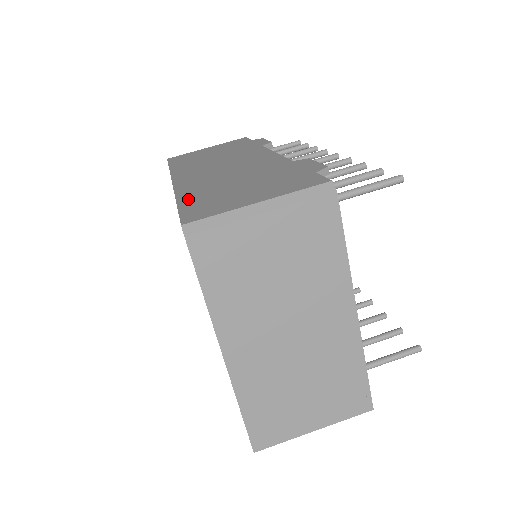
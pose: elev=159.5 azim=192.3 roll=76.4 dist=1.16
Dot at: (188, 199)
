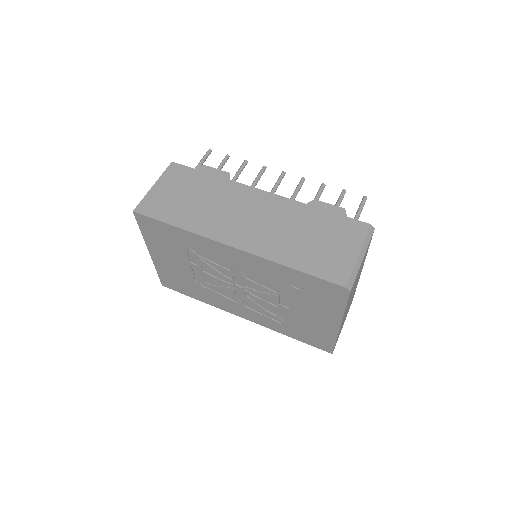
Dot at: (300, 264)
